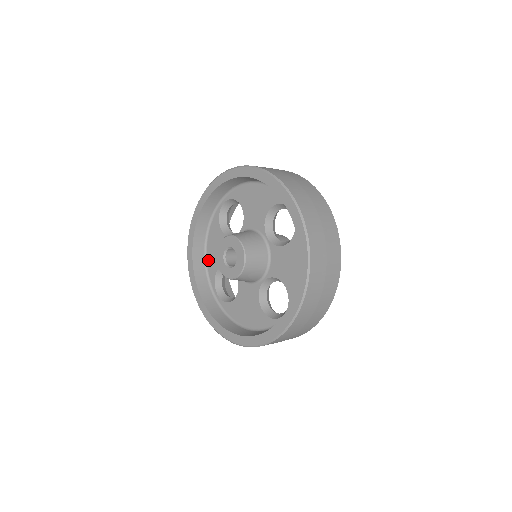
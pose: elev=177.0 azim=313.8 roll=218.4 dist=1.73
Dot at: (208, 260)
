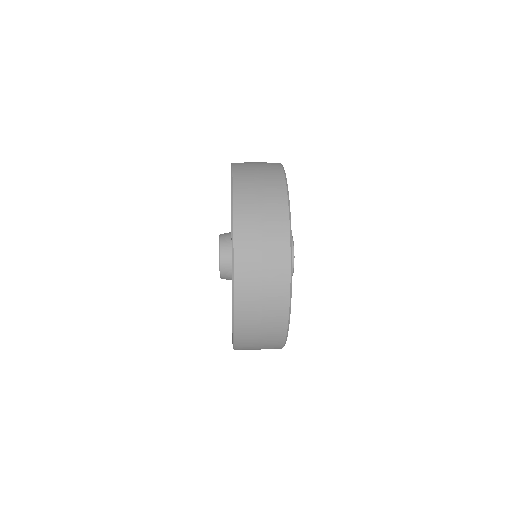
Dot at: occluded
